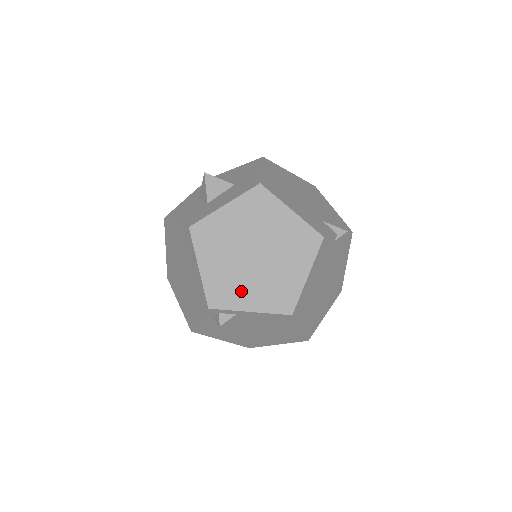
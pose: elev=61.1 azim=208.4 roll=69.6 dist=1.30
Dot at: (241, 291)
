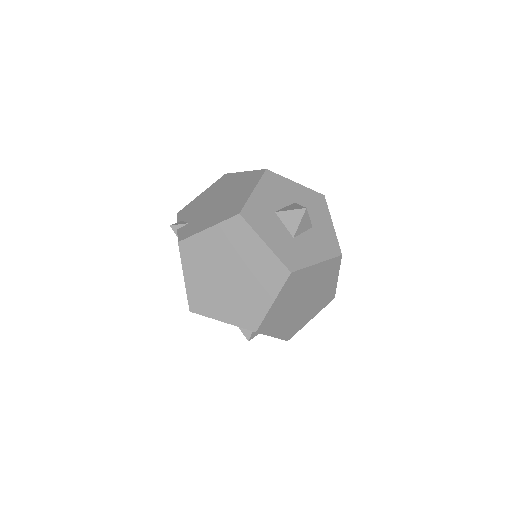
Dot at: (279, 323)
